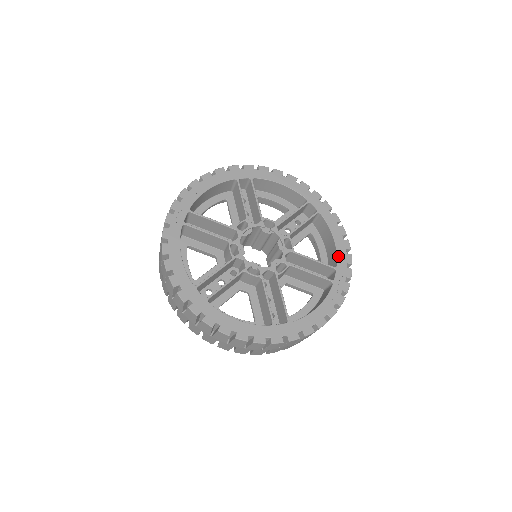
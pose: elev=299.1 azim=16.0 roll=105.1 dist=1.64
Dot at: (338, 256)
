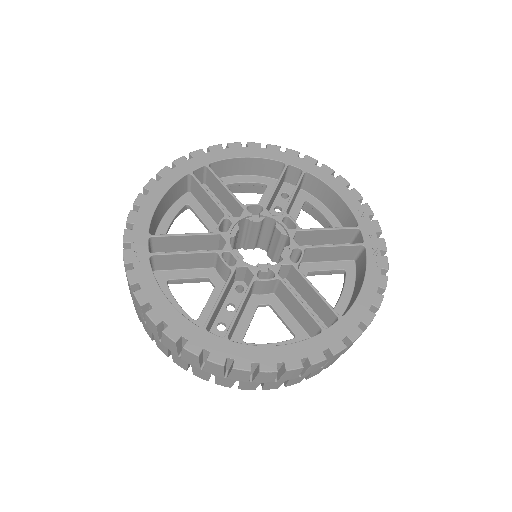
Dot at: (353, 212)
